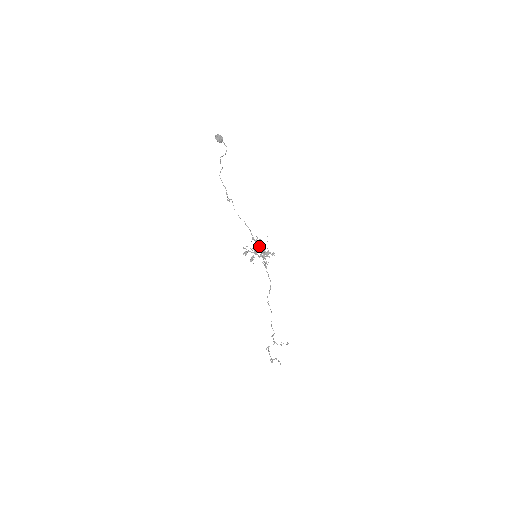
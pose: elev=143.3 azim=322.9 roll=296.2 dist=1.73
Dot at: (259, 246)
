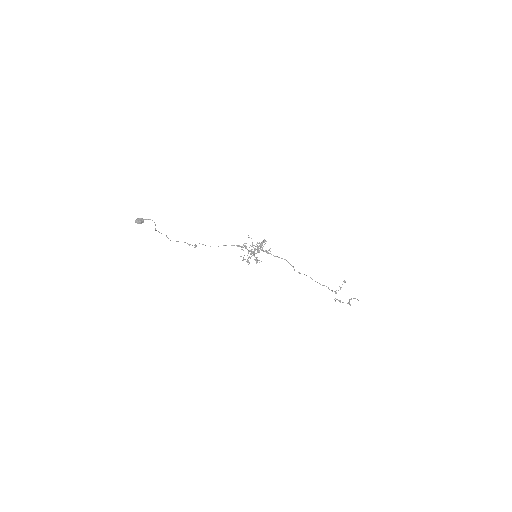
Dot at: occluded
